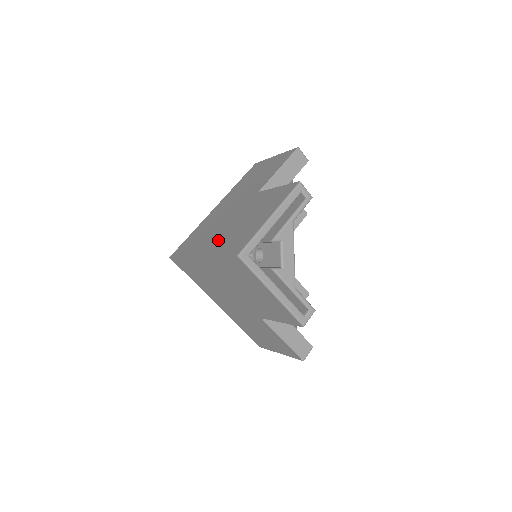
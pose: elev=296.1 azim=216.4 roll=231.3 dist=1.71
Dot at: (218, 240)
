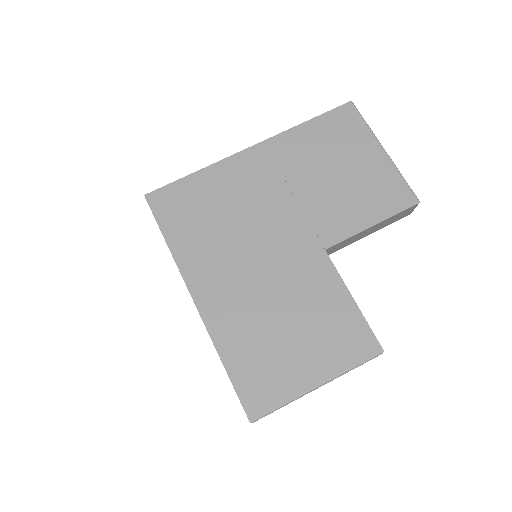
Dot at: (234, 307)
